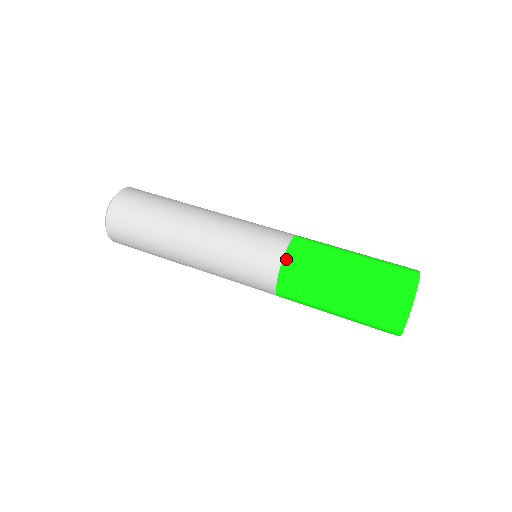
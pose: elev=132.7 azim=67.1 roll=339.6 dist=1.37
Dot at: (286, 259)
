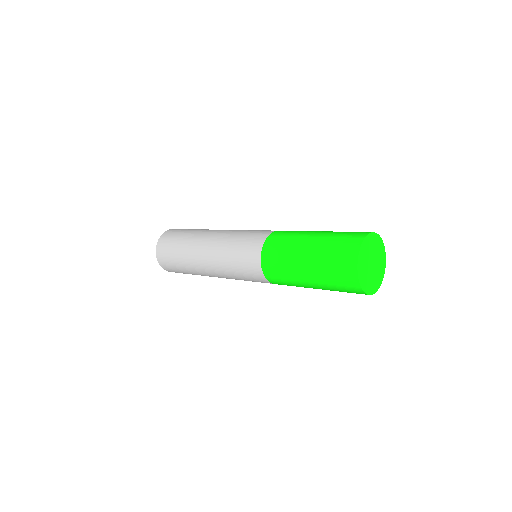
Dot at: occluded
